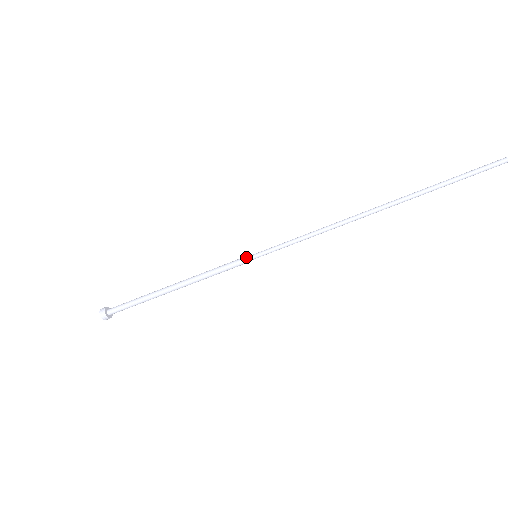
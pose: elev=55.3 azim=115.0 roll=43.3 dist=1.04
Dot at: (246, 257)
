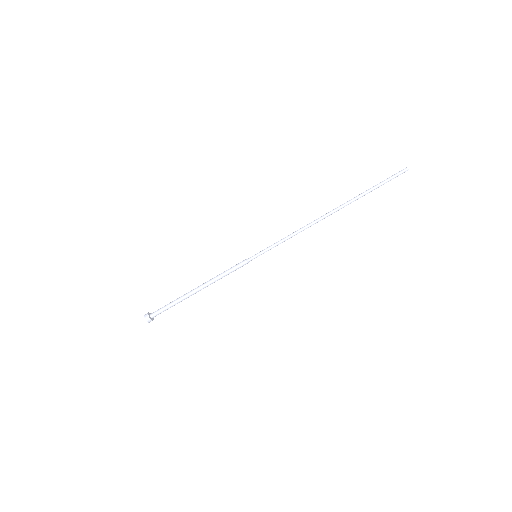
Dot at: (249, 258)
